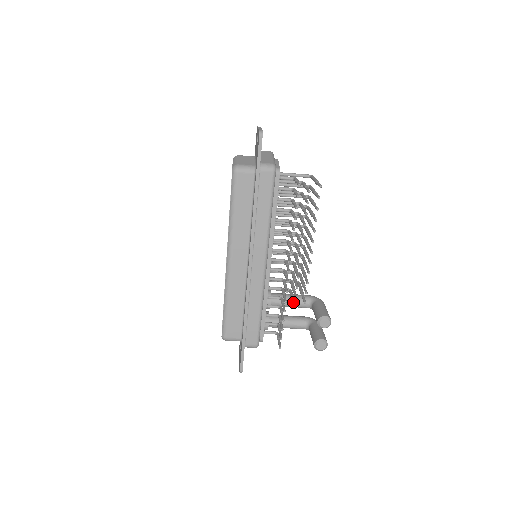
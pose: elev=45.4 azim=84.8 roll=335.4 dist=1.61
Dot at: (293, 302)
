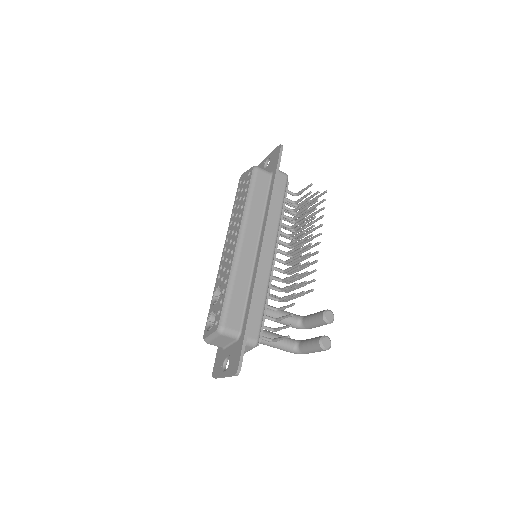
Dot at: occluded
